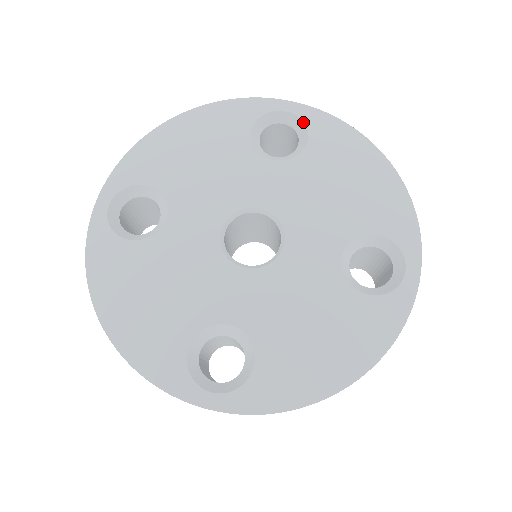
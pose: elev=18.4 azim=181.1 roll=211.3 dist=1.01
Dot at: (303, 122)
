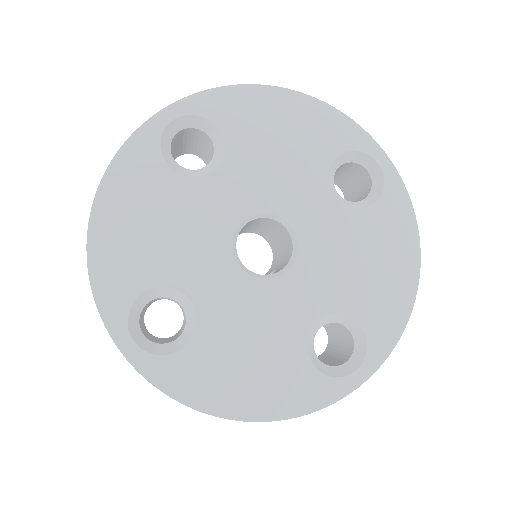
Dot at: (384, 185)
